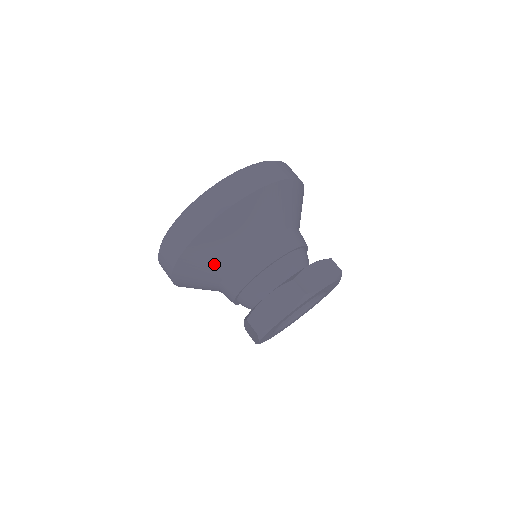
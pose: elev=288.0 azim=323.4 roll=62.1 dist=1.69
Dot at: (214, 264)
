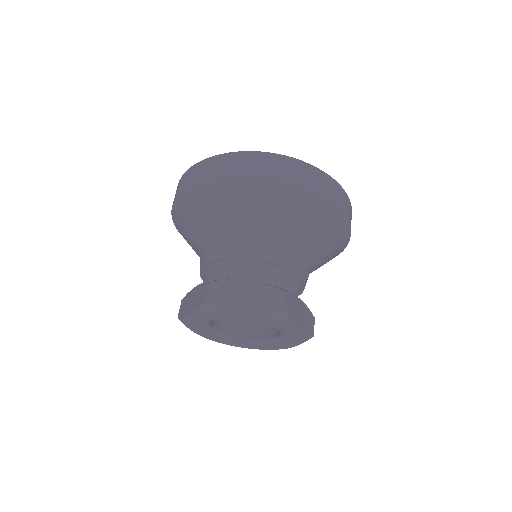
Dot at: (190, 235)
